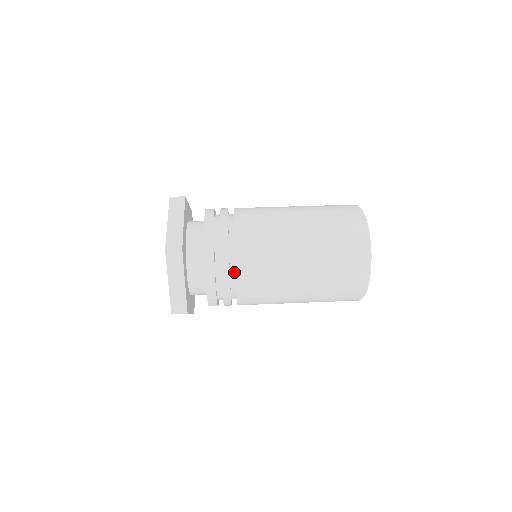
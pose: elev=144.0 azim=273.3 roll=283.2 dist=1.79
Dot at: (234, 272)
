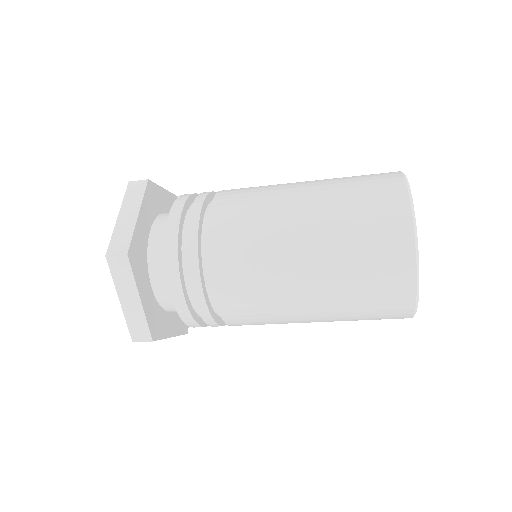
Dot at: occluded
